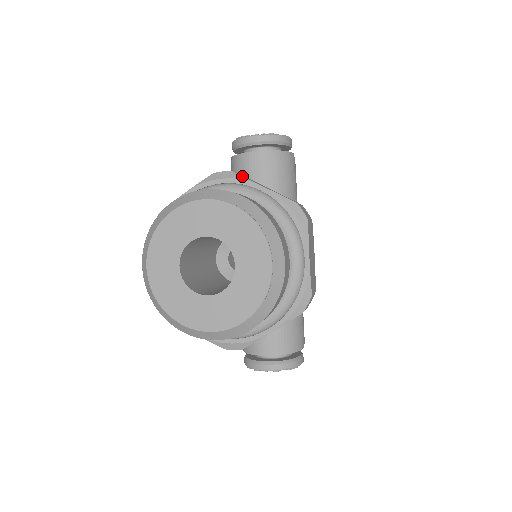
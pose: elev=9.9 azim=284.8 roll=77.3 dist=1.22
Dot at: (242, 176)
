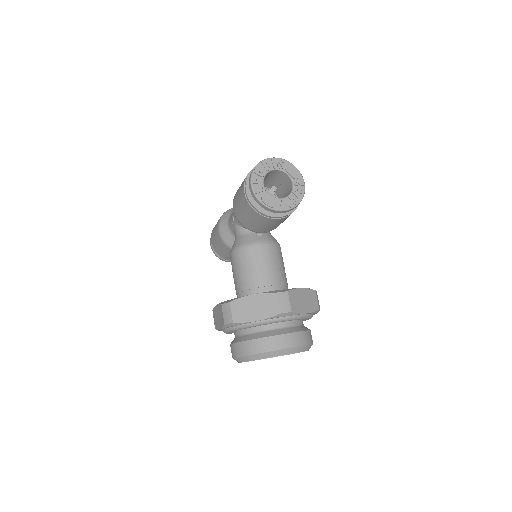
Dot at: (297, 313)
